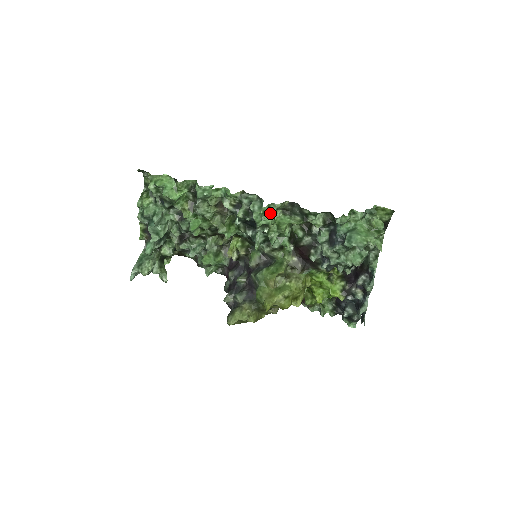
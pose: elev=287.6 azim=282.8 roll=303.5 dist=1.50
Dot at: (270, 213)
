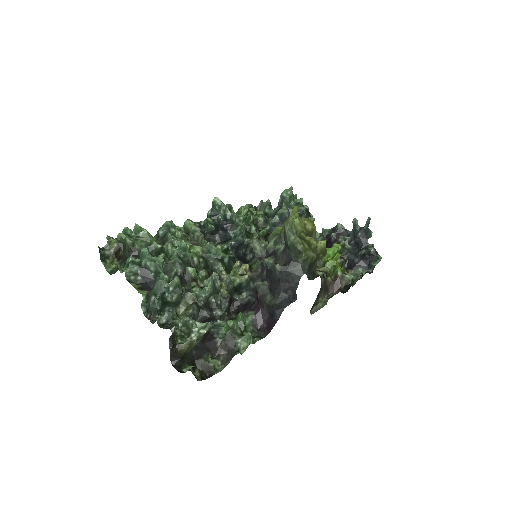
Dot at: occluded
